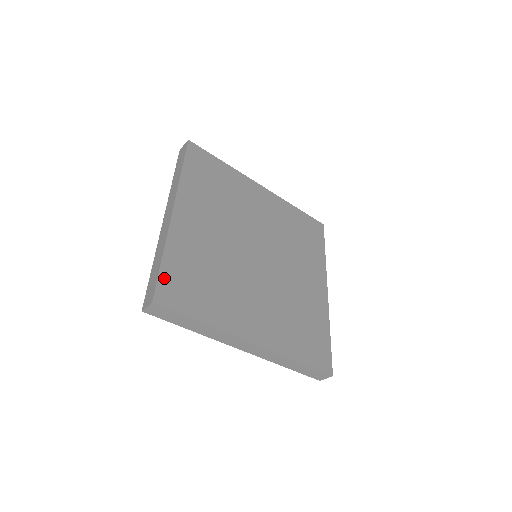
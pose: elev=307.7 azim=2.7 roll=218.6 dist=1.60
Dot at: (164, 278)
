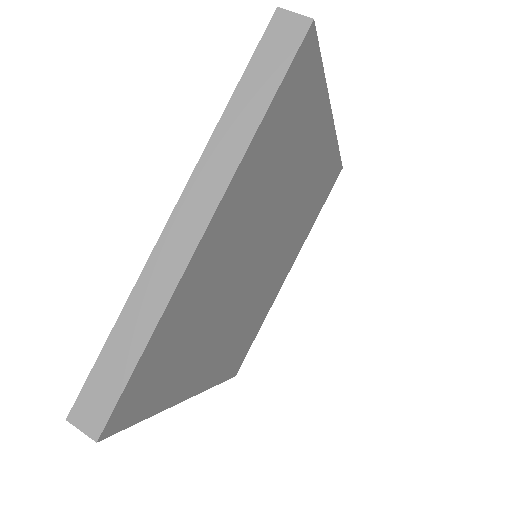
Dot at: (131, 386)
